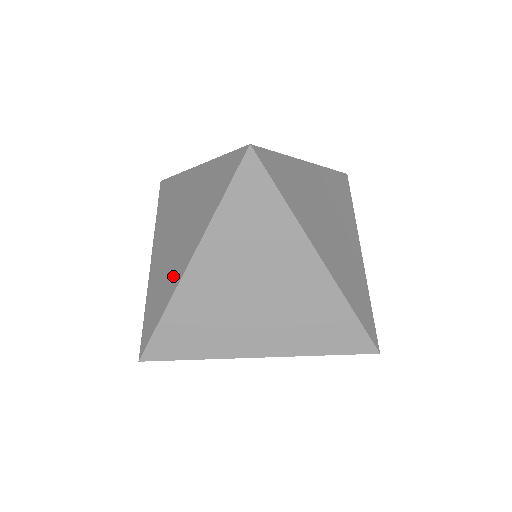
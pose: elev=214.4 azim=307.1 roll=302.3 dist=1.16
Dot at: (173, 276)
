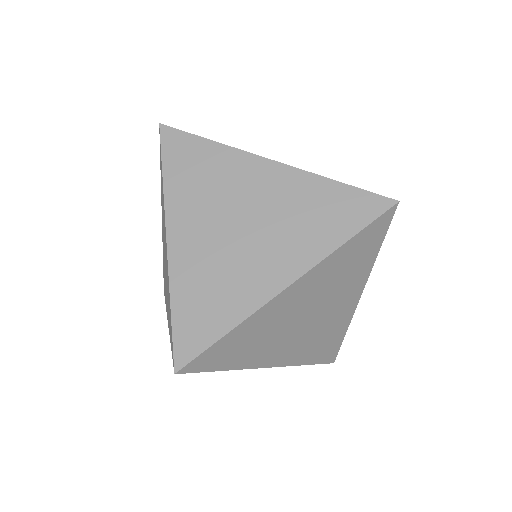
Dot at: occluded
